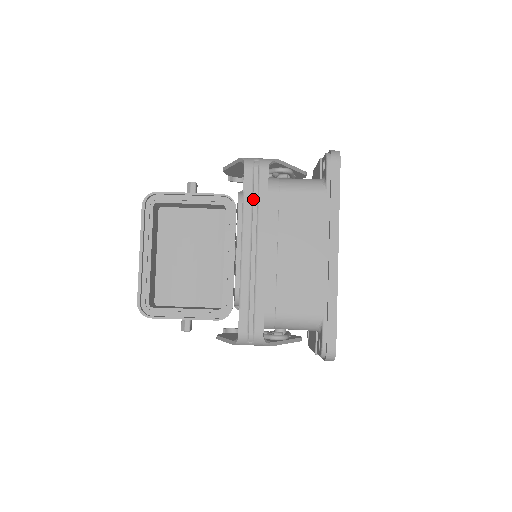
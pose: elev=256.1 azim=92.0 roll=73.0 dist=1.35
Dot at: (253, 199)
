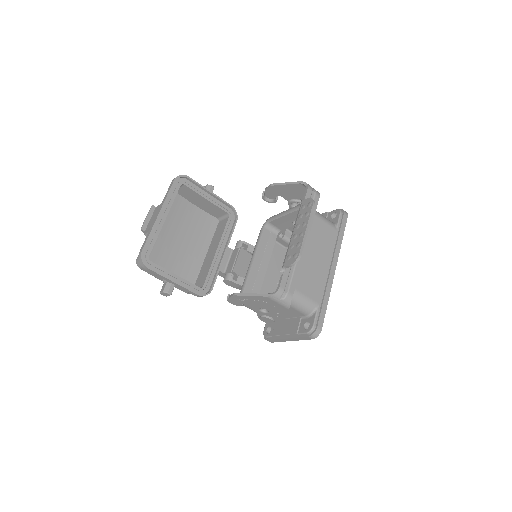
Dot at: occluded
